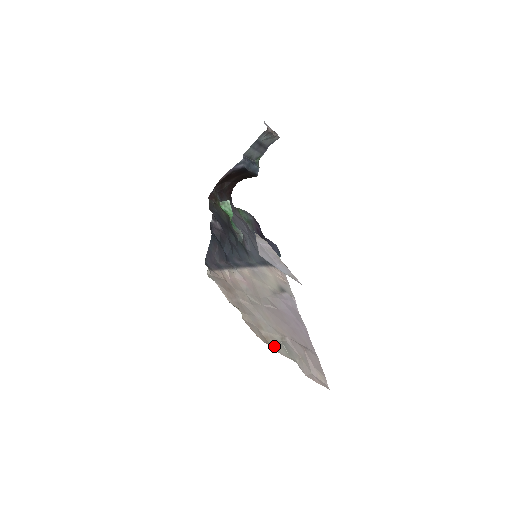
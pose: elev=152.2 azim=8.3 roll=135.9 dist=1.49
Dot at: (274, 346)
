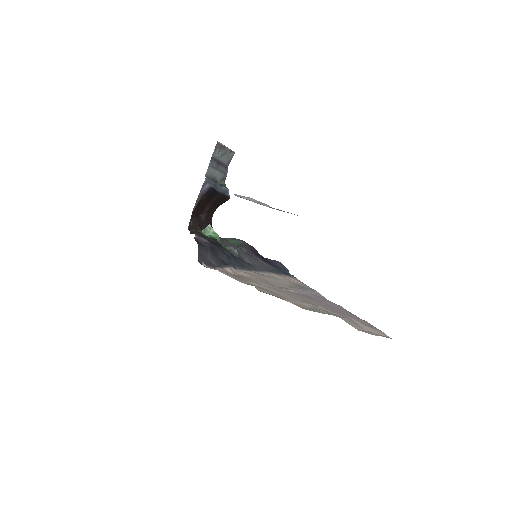
Dot at: (307, 309)
